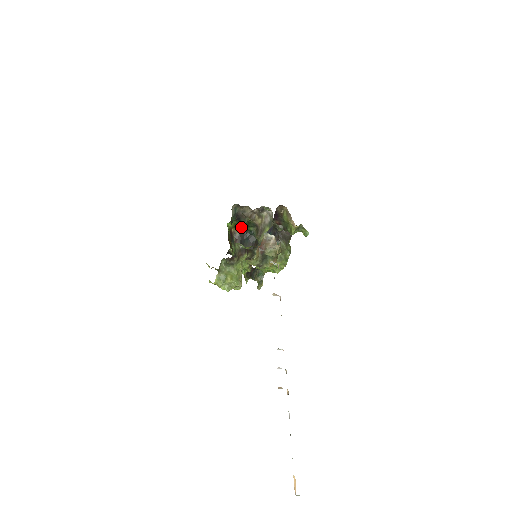
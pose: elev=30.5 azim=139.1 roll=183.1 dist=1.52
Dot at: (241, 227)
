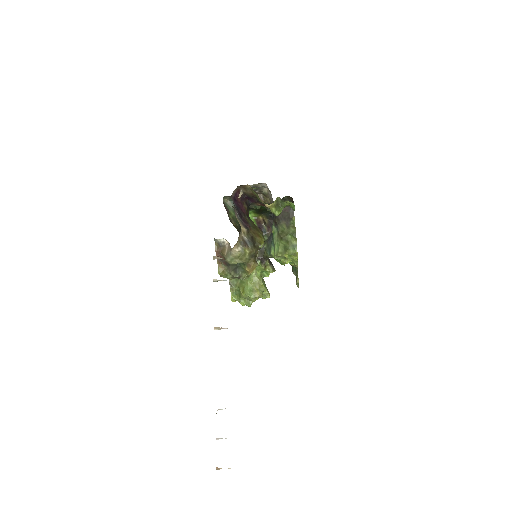
Dot at: (265, 212)
